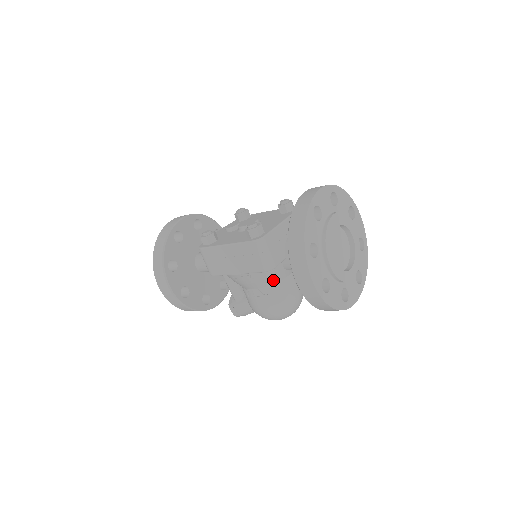
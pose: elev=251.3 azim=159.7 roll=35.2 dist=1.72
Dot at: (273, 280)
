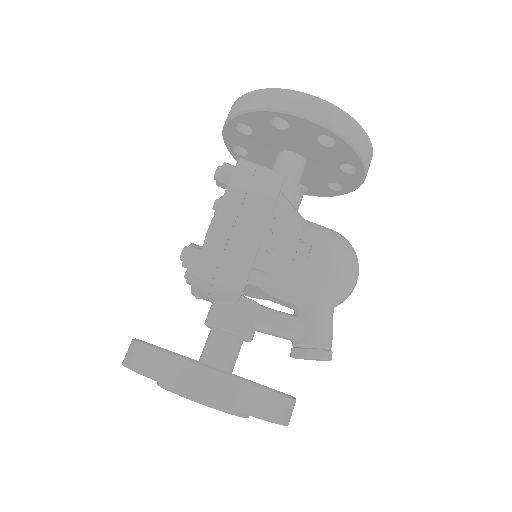
Dot at: (299, 217)
